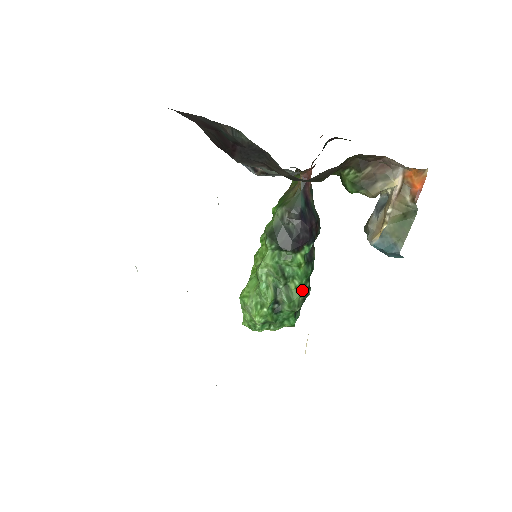
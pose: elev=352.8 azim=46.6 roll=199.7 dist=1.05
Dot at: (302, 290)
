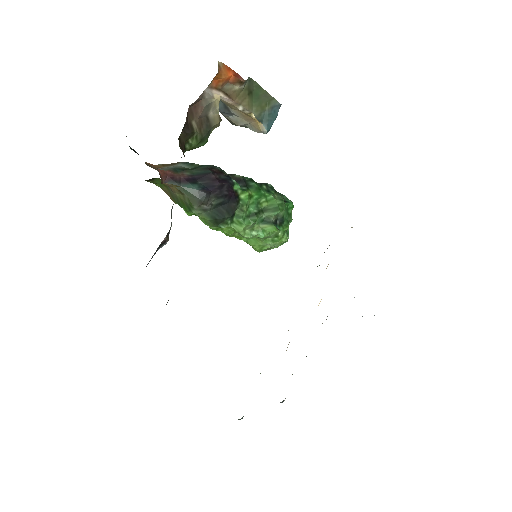
Dot at: (270, 195)
